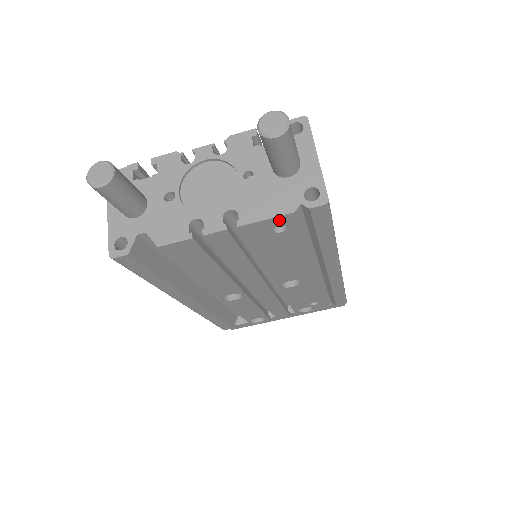
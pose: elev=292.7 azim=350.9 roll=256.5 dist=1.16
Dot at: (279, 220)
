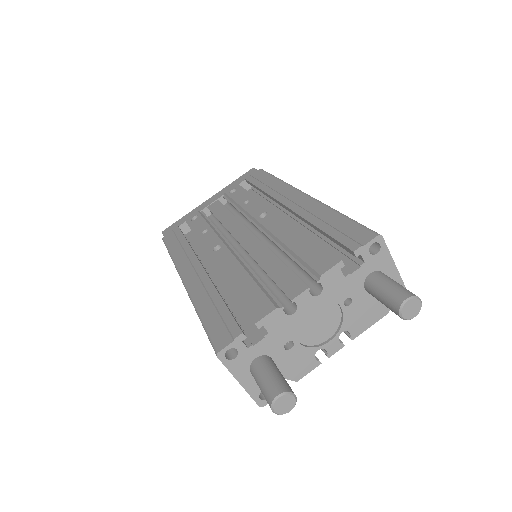
Dot at: (374, 318)
